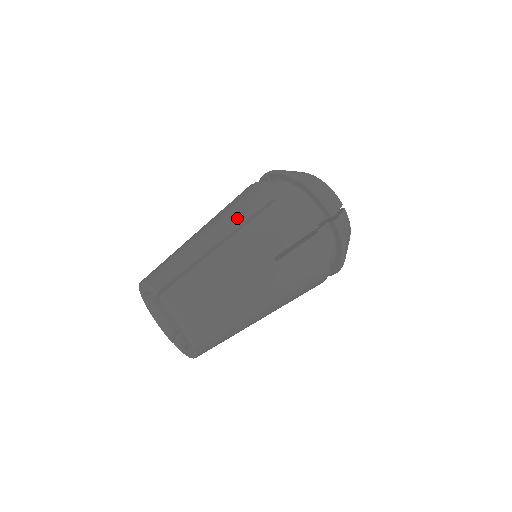
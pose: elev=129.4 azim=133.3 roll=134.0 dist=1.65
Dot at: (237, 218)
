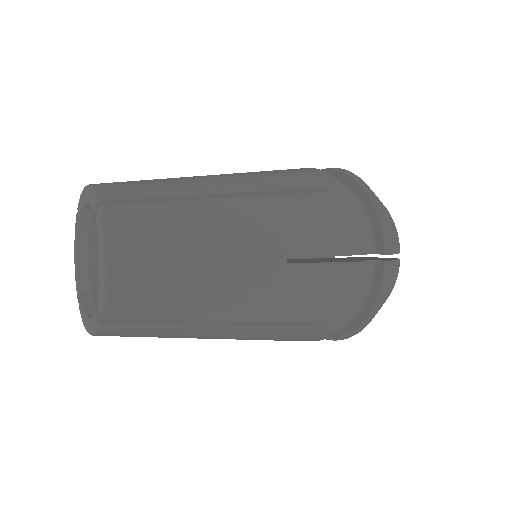
Dot at: (265, 182)
